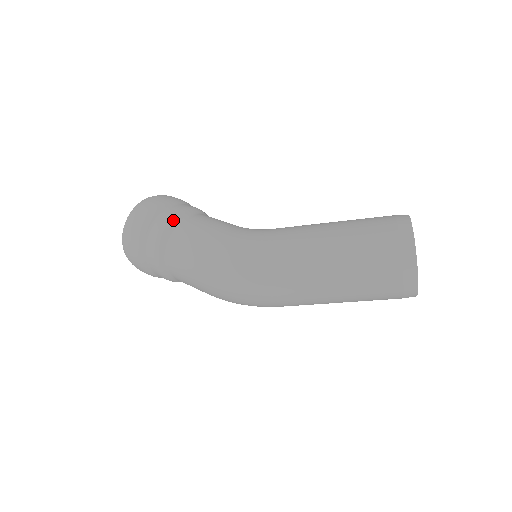
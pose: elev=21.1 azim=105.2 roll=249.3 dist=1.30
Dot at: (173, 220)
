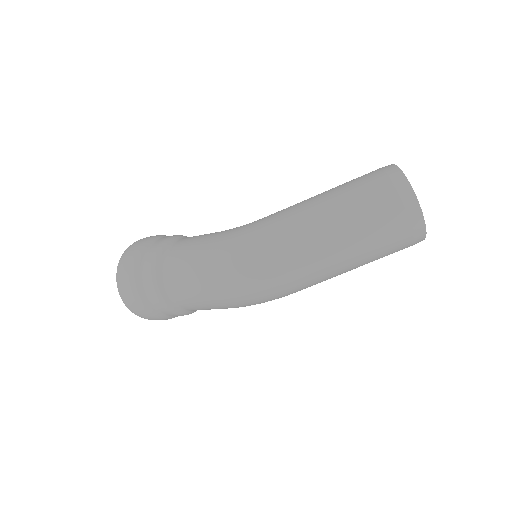
Dot at: (166, 243)
